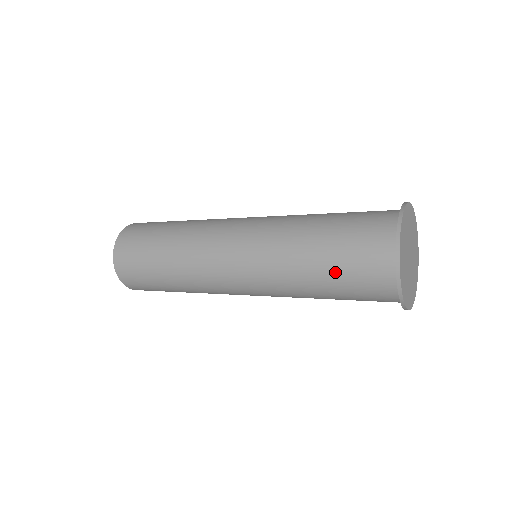
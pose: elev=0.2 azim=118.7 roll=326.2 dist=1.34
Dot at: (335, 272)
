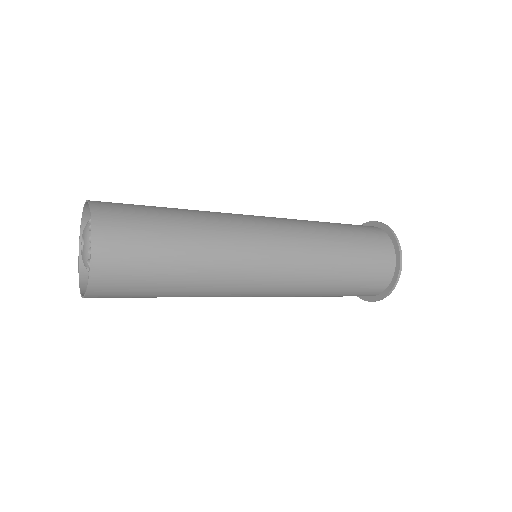
Dot at: (357, 273)
